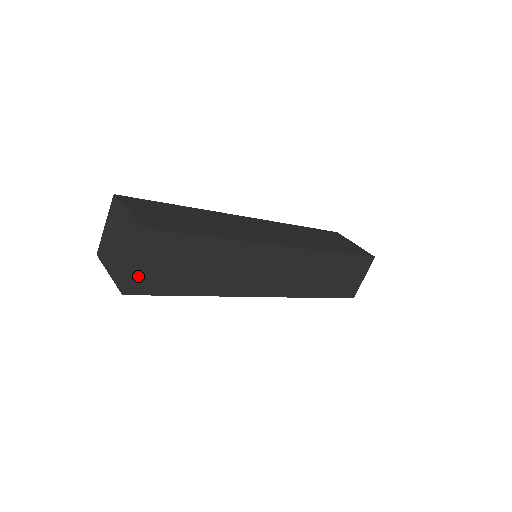
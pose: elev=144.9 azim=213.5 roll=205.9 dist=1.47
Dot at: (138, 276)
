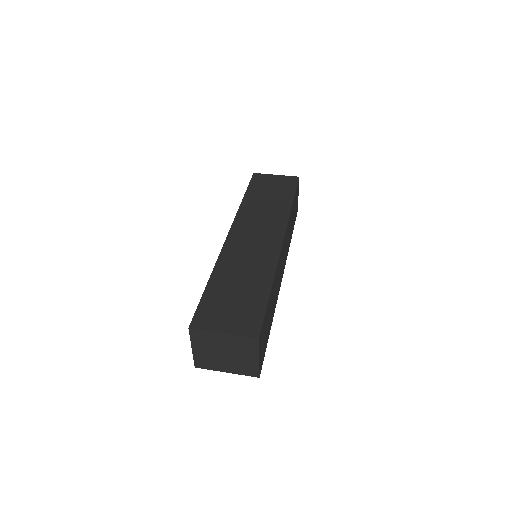
Dot at: (261, 360)
